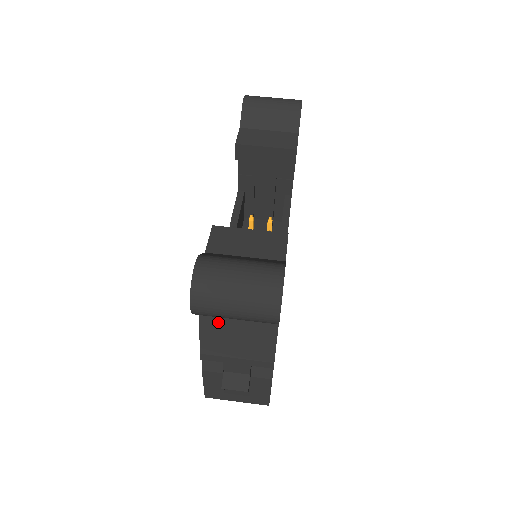
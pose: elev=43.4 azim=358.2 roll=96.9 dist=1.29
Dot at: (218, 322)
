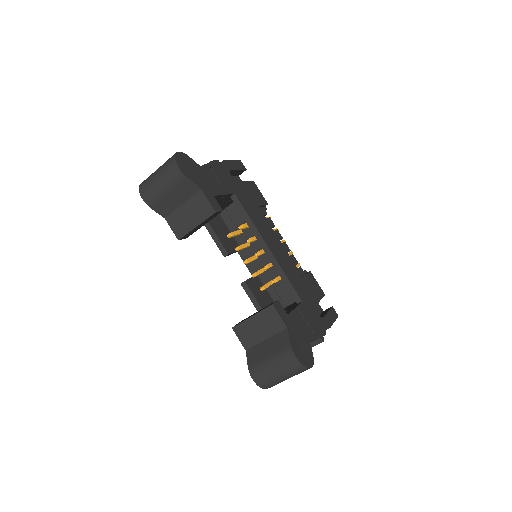
Dot at: occluded
